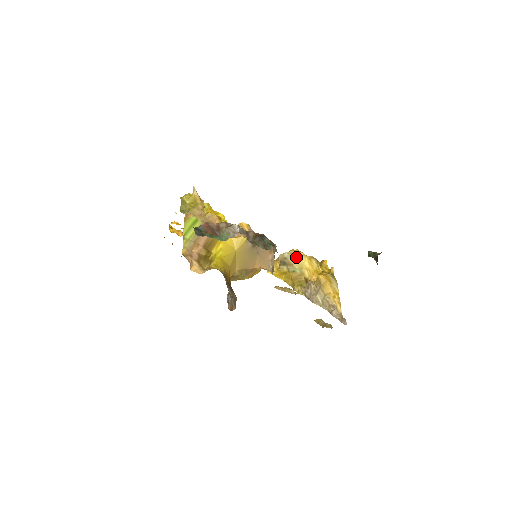
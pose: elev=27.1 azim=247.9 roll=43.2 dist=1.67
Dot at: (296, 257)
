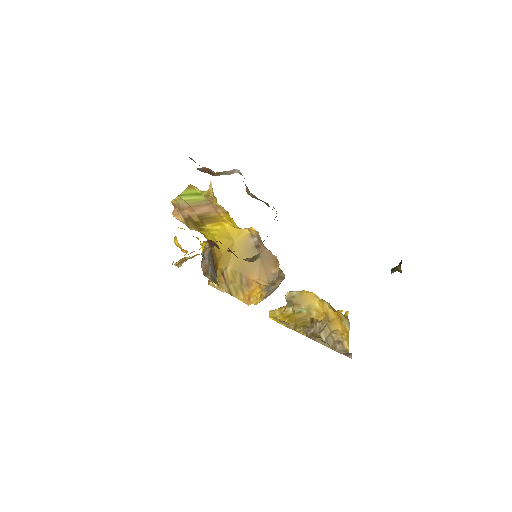
Dot at: (306, 296)
